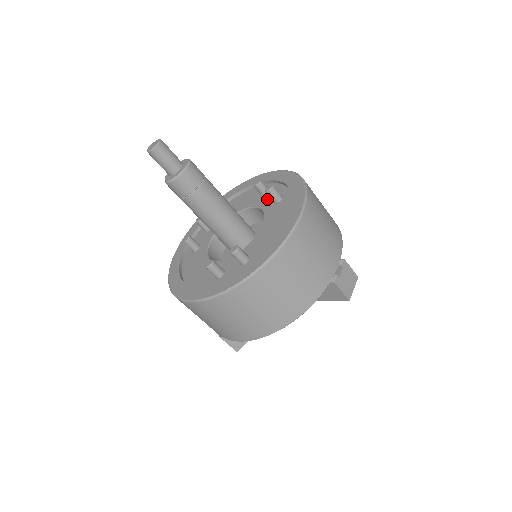
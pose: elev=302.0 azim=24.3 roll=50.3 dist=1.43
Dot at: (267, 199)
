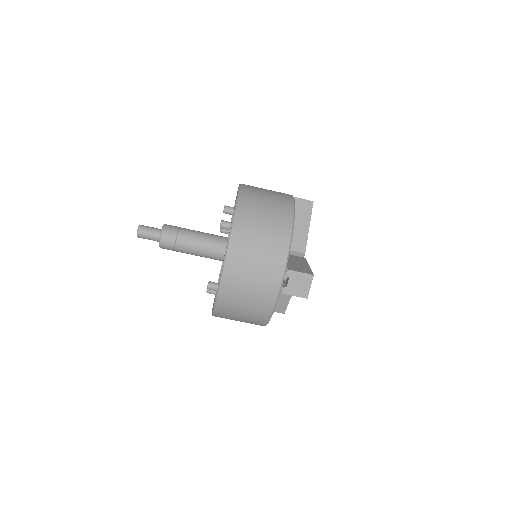
Dot at: occluded
